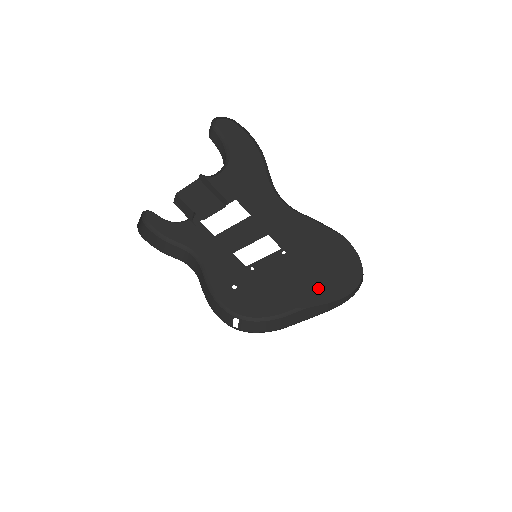
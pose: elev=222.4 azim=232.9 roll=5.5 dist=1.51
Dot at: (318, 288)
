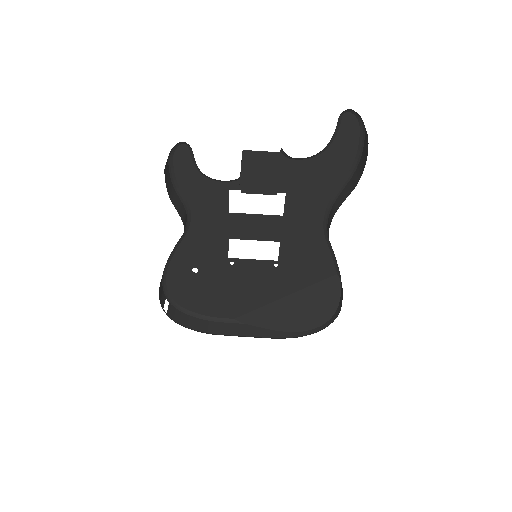
Dot at: (274, 312)
